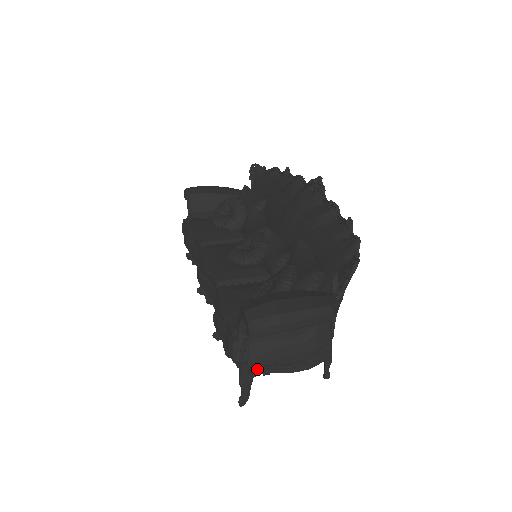
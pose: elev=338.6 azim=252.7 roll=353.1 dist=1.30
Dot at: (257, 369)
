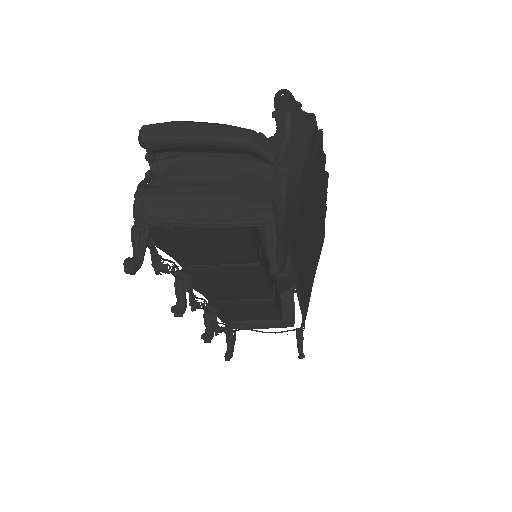
Dot at: (158, 218)
